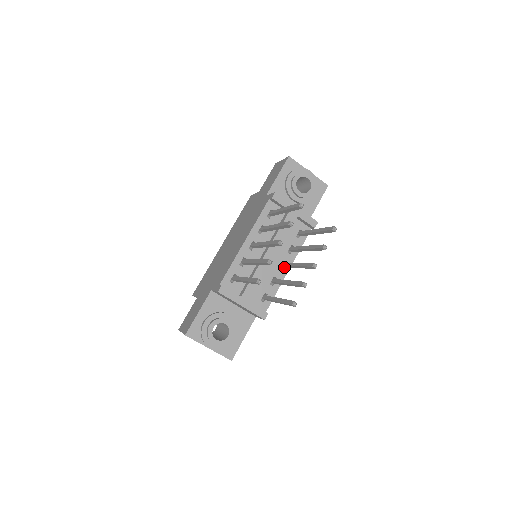
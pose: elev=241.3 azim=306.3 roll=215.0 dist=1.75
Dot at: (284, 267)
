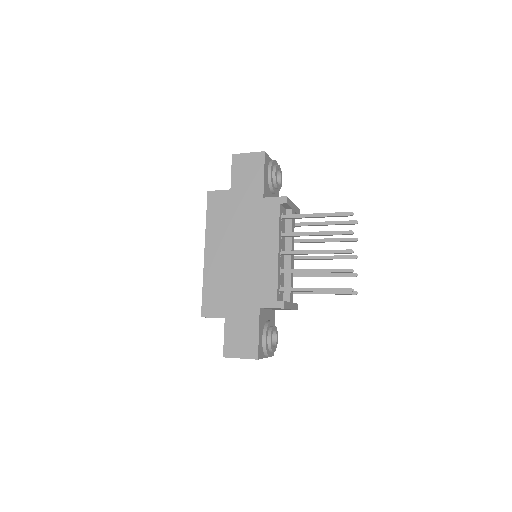
Dot at: occluded
